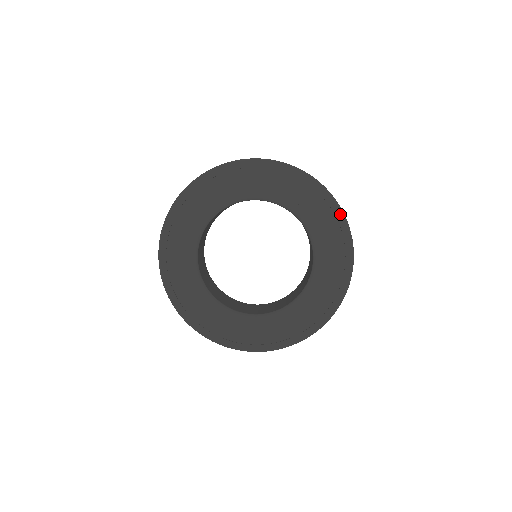
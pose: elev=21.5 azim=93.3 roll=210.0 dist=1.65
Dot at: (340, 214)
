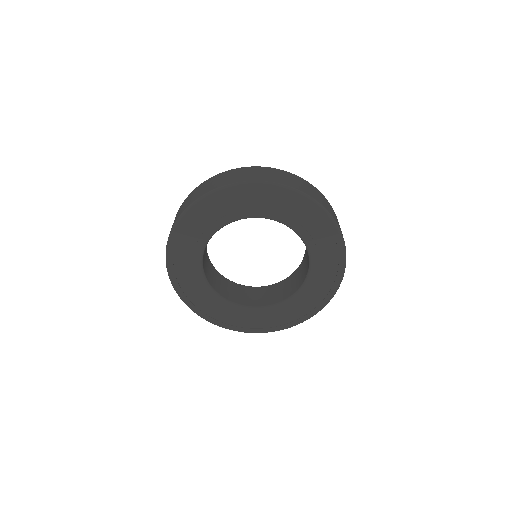
Dot at: (336, 230)
